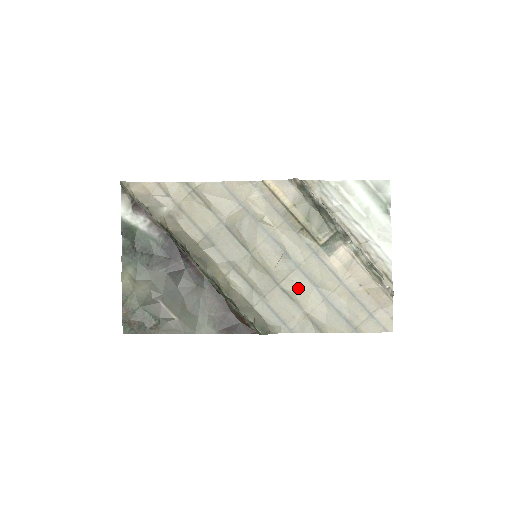
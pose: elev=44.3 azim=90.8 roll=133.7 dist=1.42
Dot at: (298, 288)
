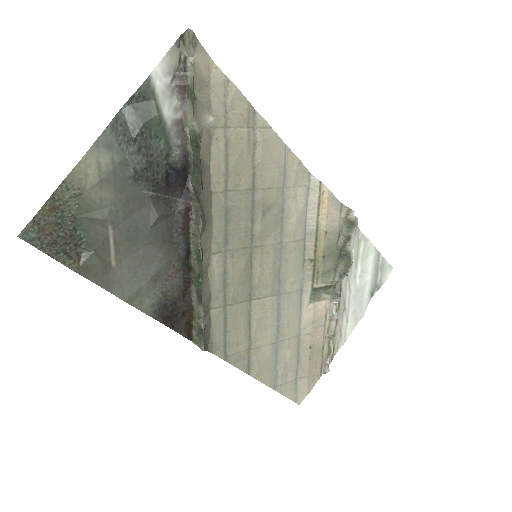
Dot at: (264, 317)
